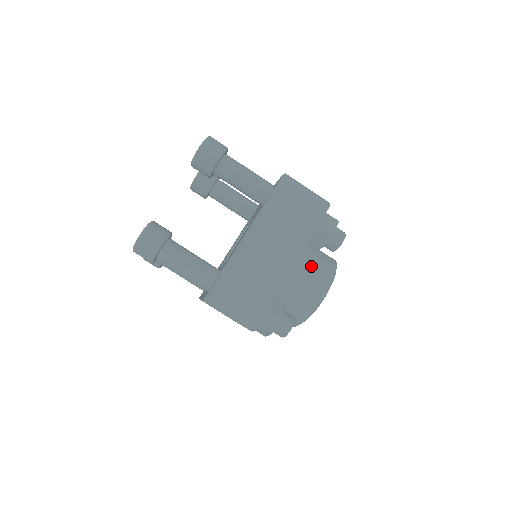
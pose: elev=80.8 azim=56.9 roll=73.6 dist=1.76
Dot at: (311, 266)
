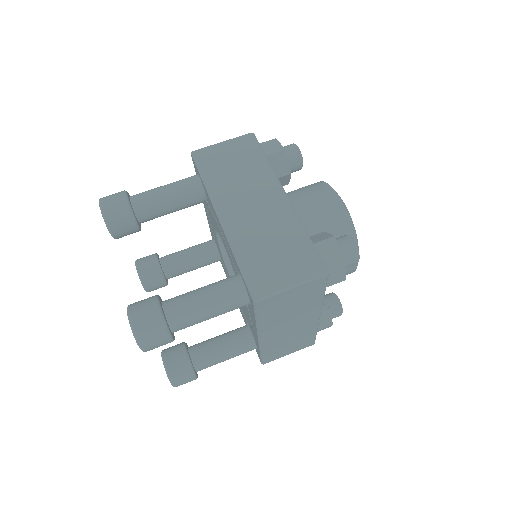
Dot at: (302, 196)
